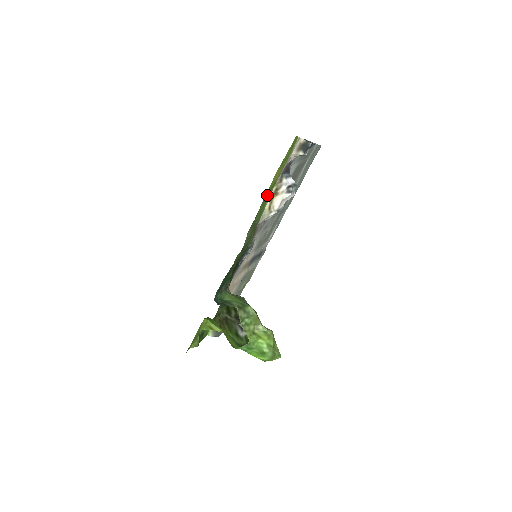
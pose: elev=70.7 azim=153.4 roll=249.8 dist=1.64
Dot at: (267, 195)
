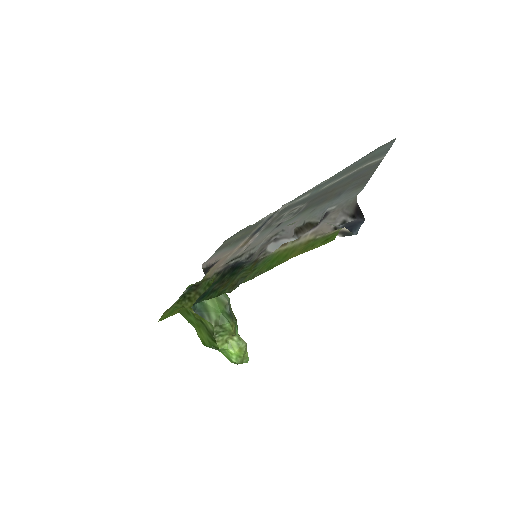
Dot at: (276, 260)
